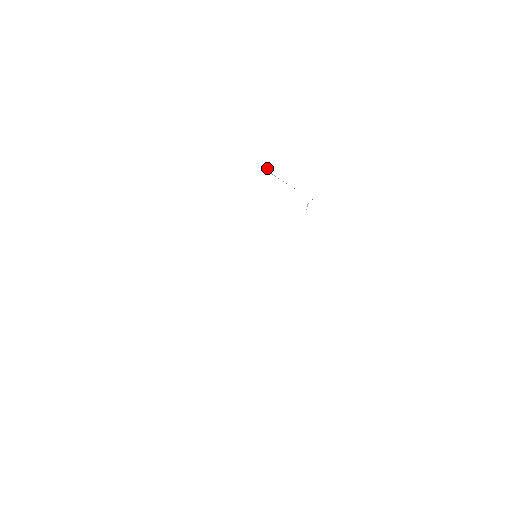
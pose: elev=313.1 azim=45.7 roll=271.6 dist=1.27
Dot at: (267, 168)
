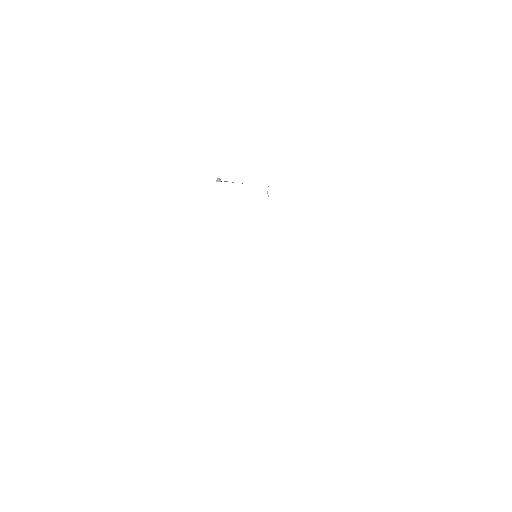
Dot at: (219, 179)
